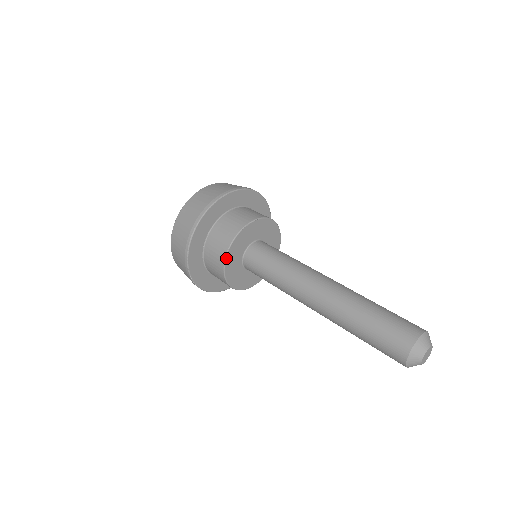
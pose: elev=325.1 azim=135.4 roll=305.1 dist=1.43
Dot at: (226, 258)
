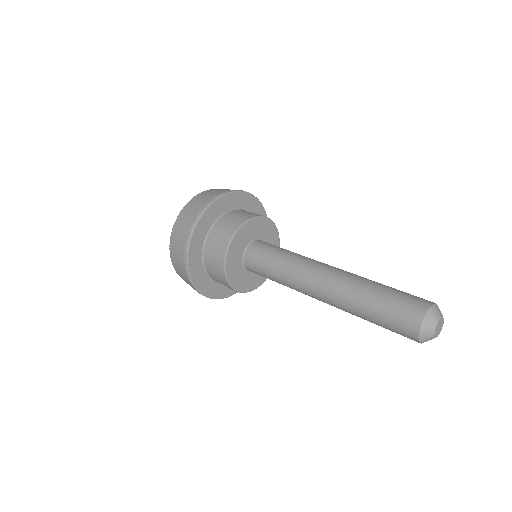
Dot at: (228, 248)
